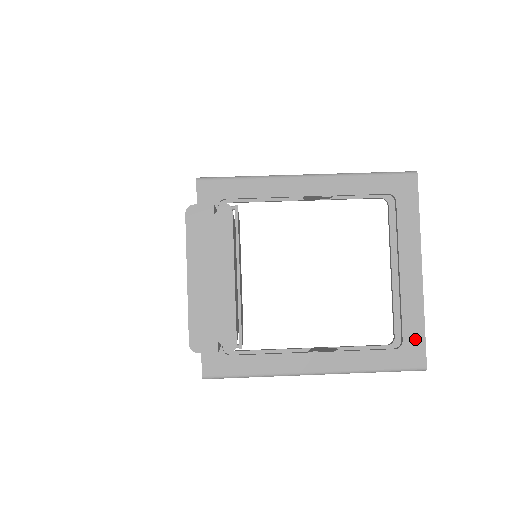
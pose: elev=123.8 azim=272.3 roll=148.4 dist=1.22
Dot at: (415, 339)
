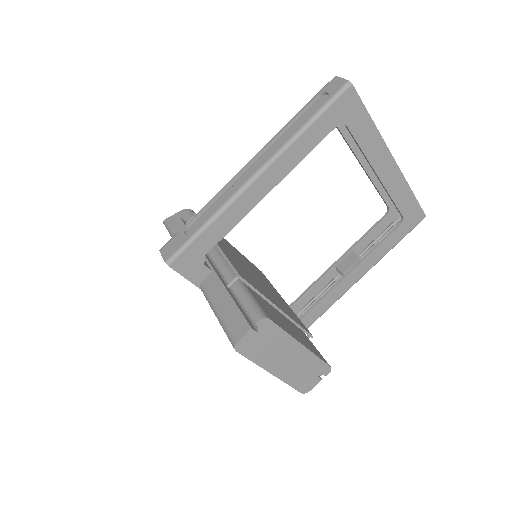
Dot at: (411, 208)
